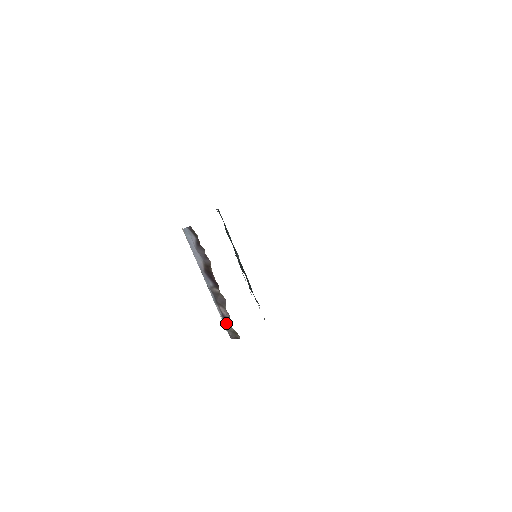
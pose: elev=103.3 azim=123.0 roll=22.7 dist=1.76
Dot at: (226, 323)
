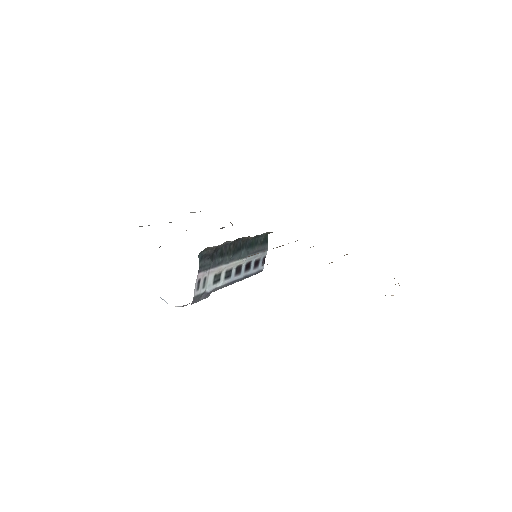
Dot at: occluded
